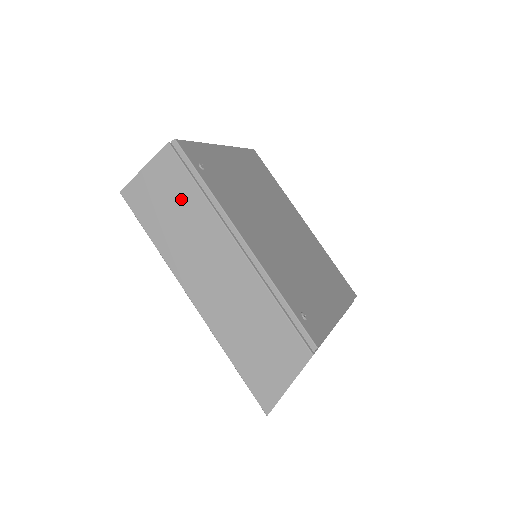
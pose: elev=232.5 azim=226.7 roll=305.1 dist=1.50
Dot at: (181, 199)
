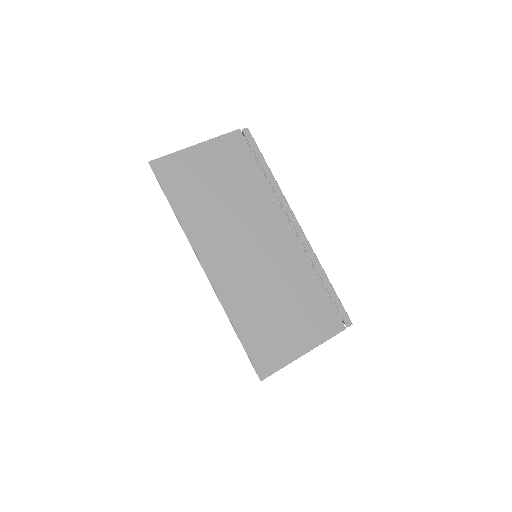
Dot at: occluded
